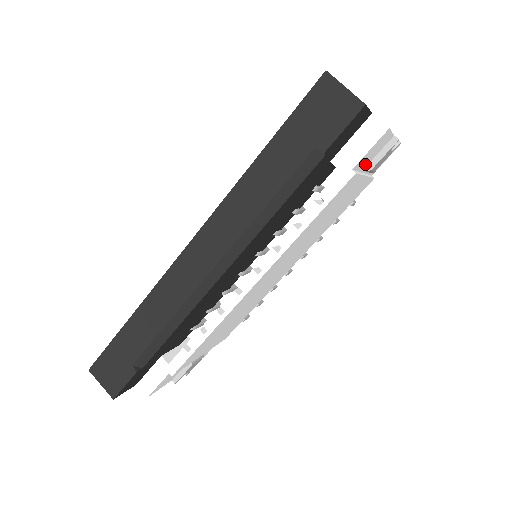
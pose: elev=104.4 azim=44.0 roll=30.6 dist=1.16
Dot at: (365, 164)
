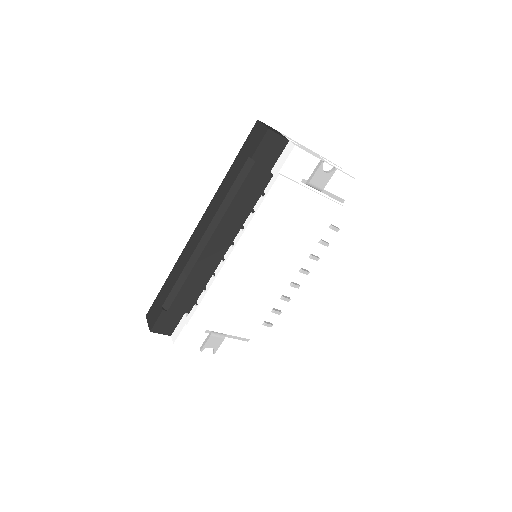
Dot at: (301, 177)
